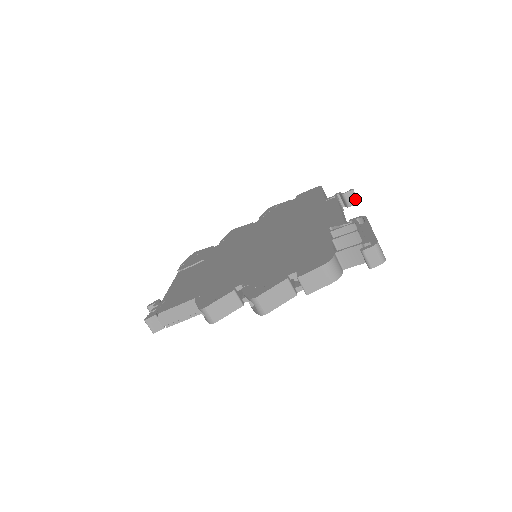
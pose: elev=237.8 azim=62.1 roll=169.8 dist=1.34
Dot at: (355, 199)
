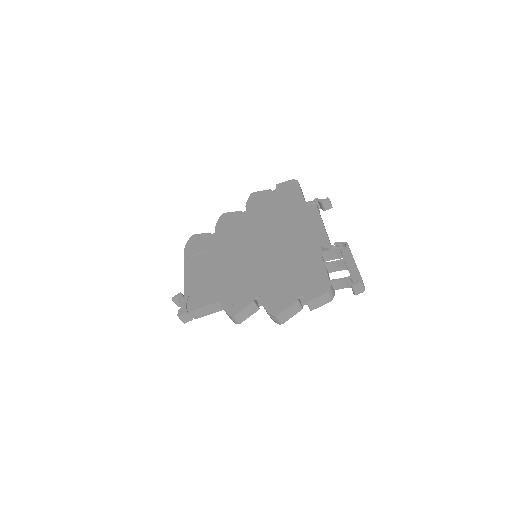
Dot at: (330, 205)
